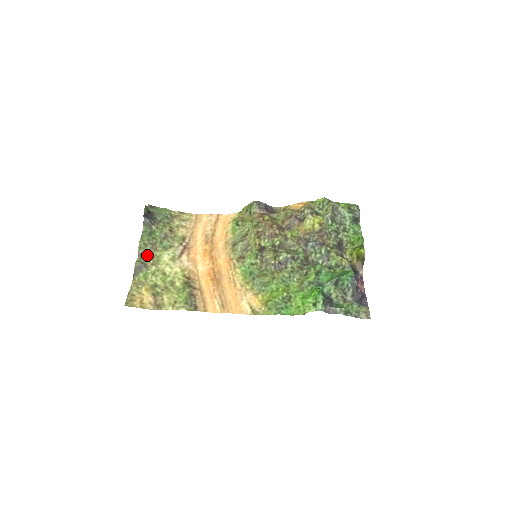
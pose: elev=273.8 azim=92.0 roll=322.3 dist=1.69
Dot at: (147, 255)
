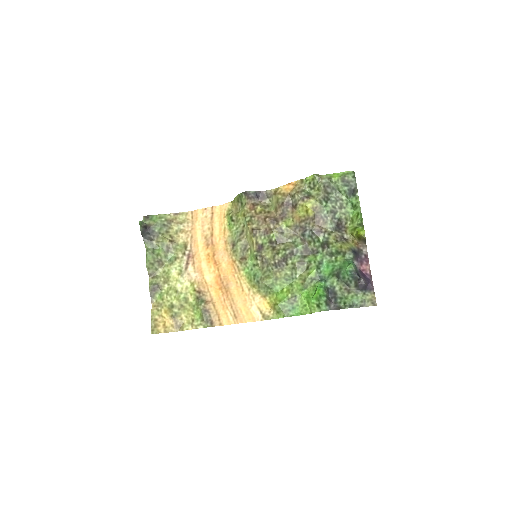
Dot at: (157, 273)
